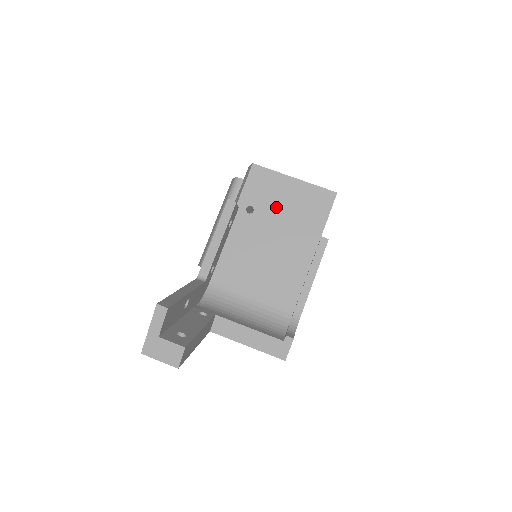
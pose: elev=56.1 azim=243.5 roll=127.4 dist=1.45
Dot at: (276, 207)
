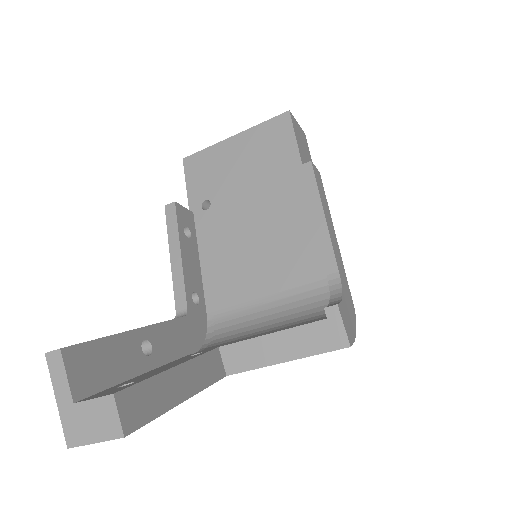
Dot at: (232, 180)
